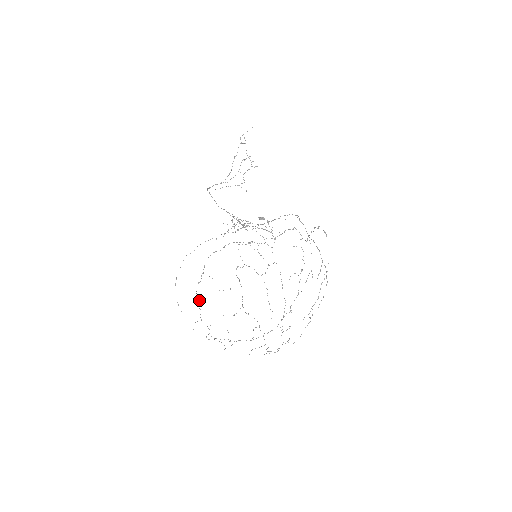
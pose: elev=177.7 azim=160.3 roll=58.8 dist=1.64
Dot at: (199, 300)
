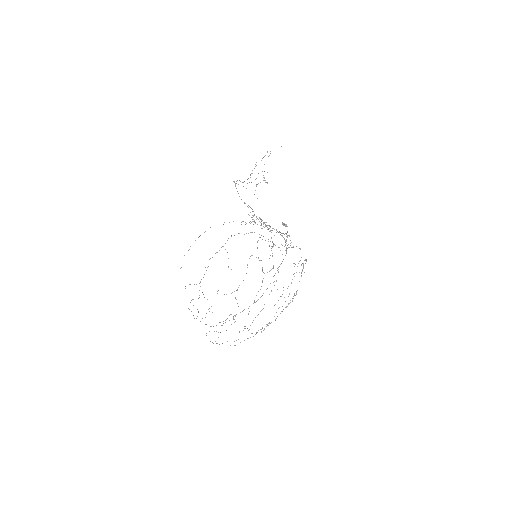
Dot at: occluded
